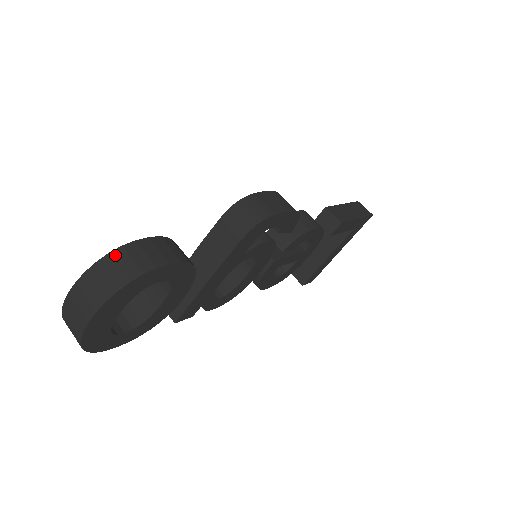
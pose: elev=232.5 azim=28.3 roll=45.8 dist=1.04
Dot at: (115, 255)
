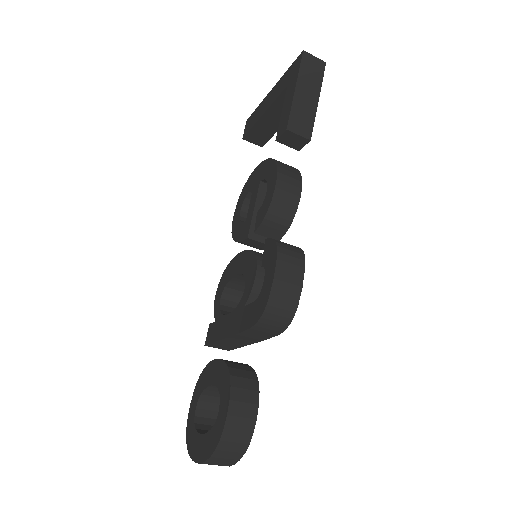
Dot at: (221, 448)
